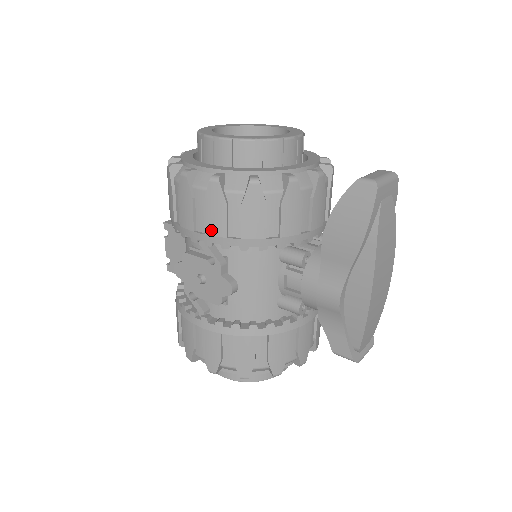
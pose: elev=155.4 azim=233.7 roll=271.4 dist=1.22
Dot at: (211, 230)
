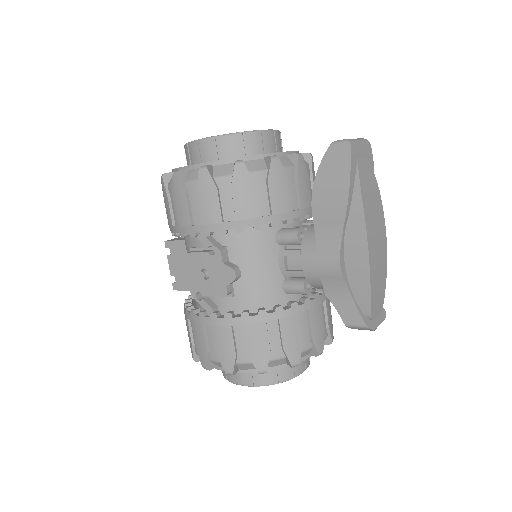
Dot at: (207, 218)
